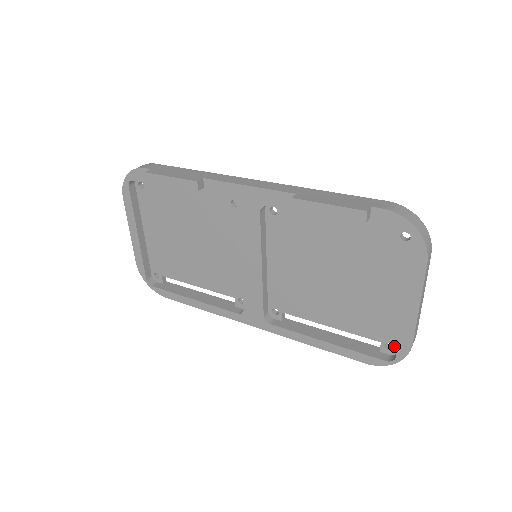
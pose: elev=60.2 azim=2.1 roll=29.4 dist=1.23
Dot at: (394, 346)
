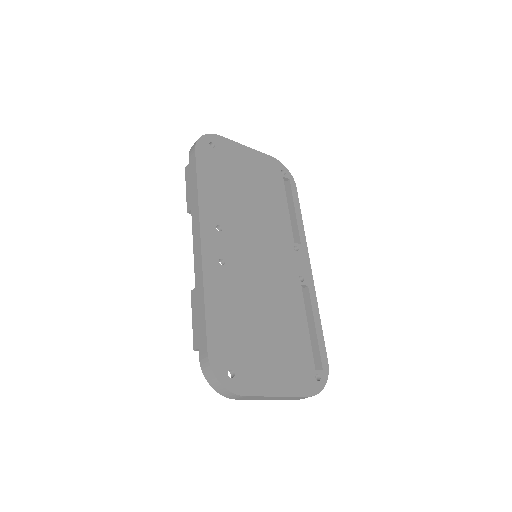
Dot at: occluded
